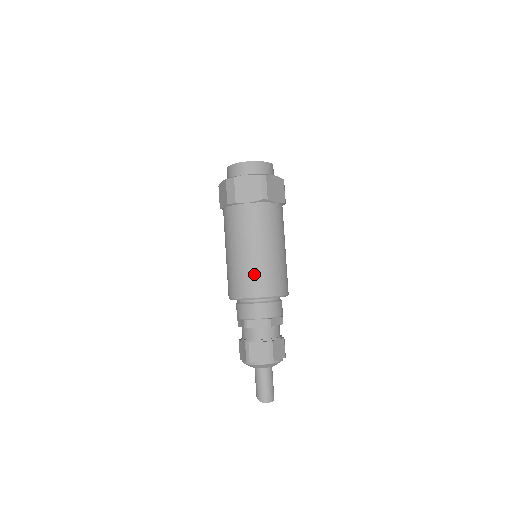
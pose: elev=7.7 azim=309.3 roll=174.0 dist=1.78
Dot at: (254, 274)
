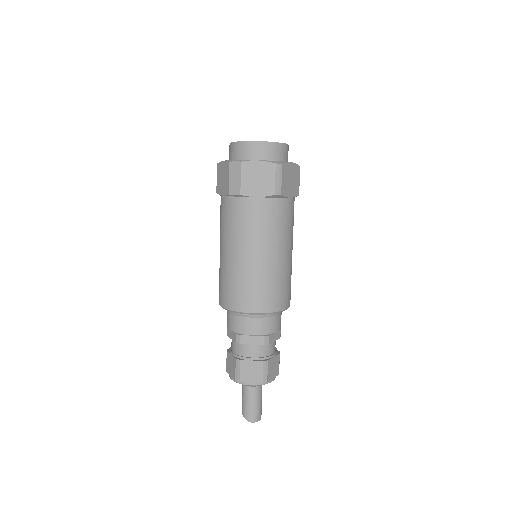
Dot at: (255, 285)
